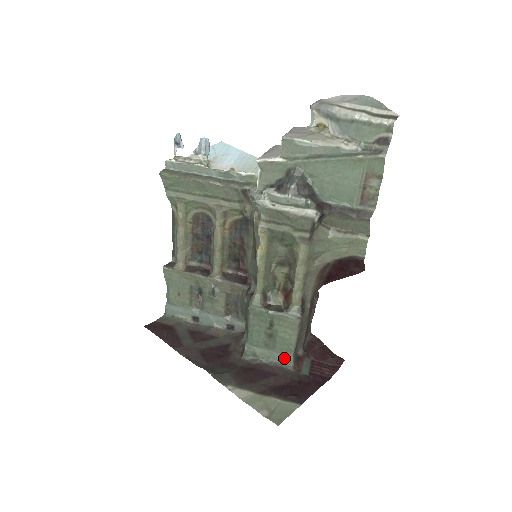
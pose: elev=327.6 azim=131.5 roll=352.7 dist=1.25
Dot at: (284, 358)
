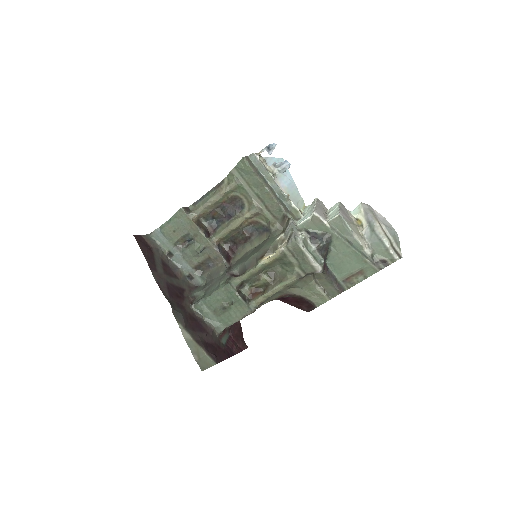
Dot at: (219, 326)
